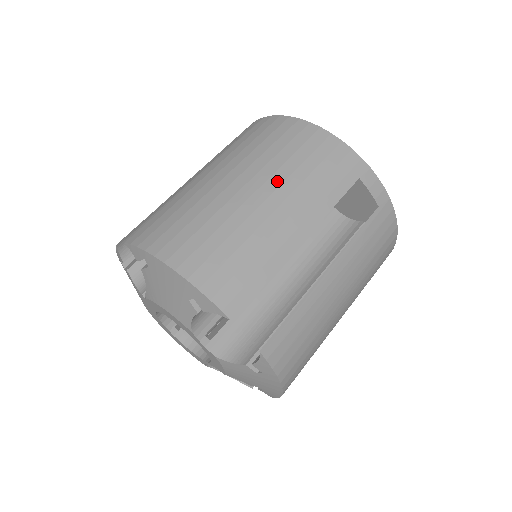
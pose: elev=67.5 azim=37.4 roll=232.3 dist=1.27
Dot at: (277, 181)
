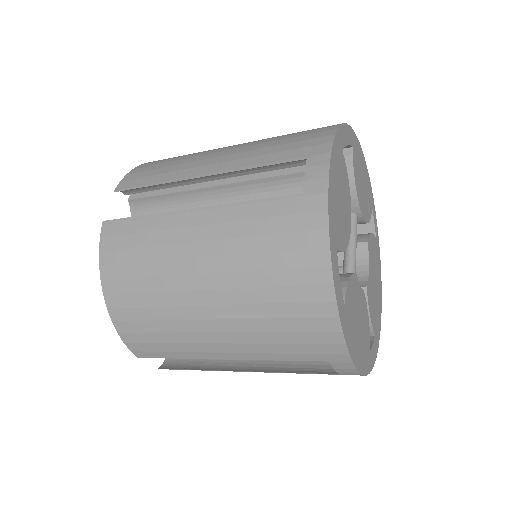
Dot at: (235, 313)
